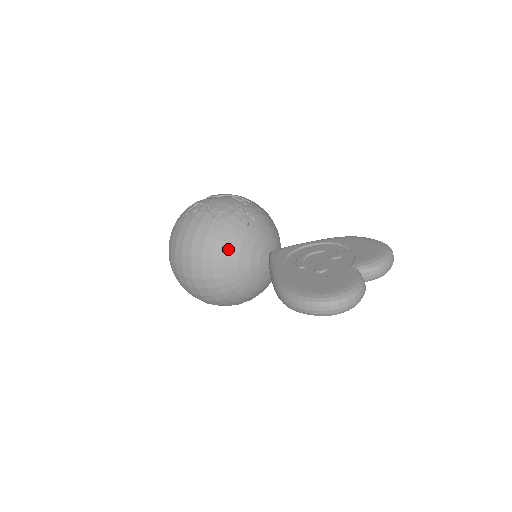
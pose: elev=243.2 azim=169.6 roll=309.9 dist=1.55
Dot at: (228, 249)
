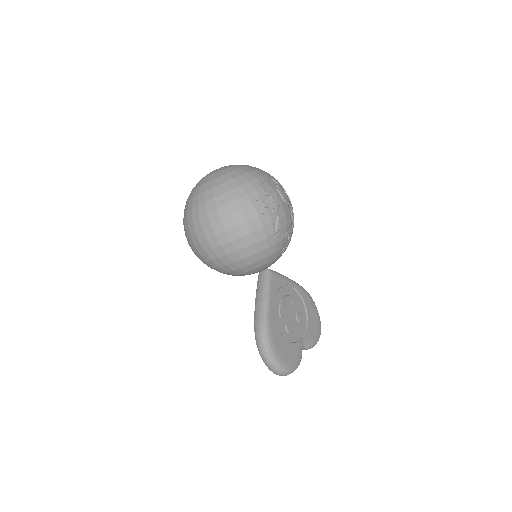
Dot at: (257, 262)
